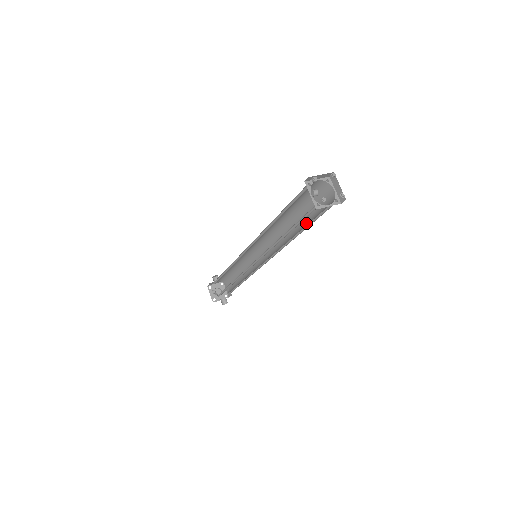
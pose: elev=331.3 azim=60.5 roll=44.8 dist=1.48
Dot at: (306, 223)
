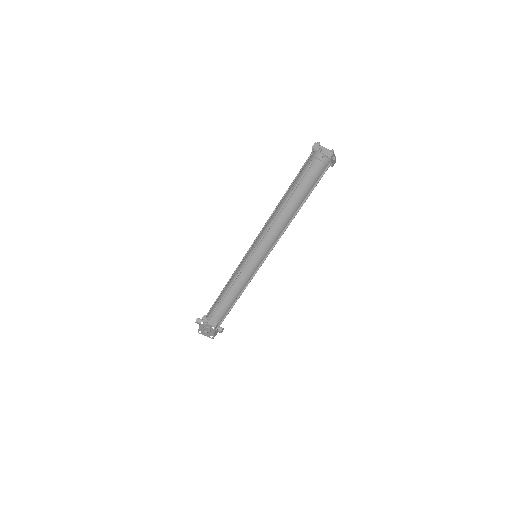
Dot at: (302, 193)
